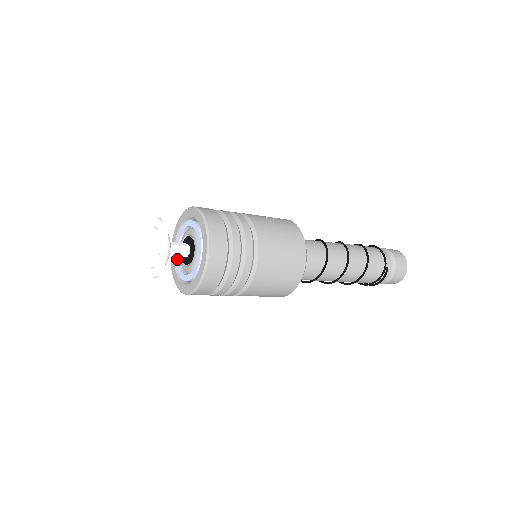
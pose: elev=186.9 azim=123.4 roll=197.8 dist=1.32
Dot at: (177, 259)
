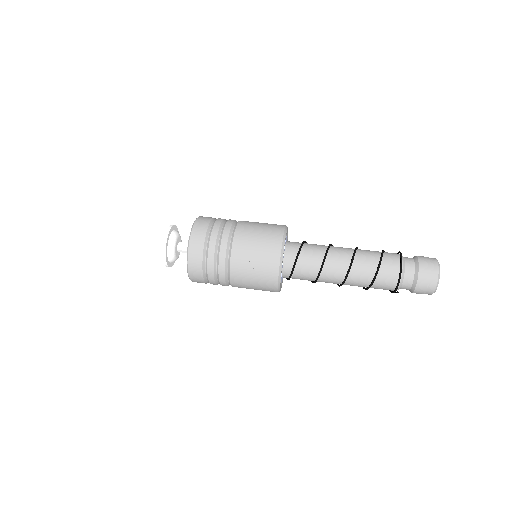
Dot at: occluded
